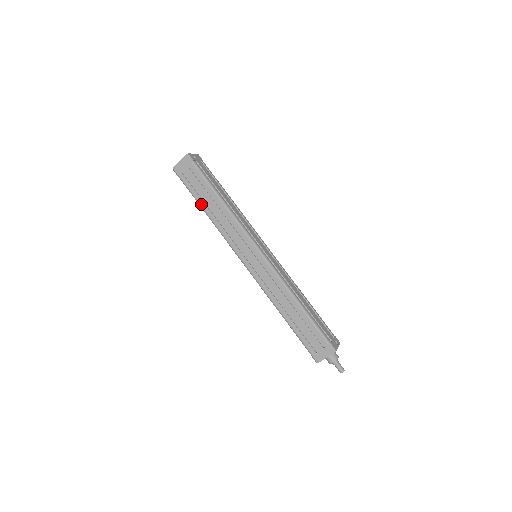
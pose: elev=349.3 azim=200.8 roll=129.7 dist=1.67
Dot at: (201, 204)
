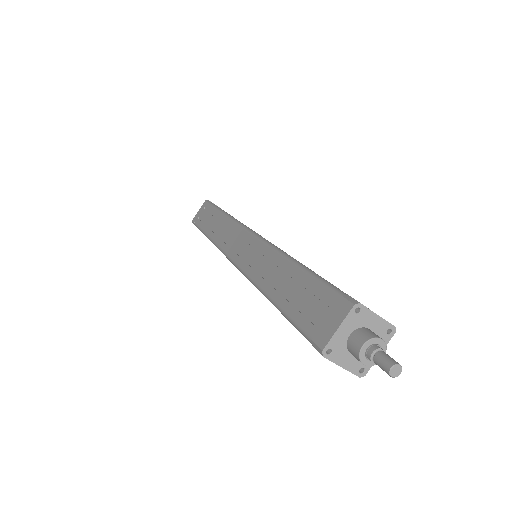
Dot at: (205, 231)
